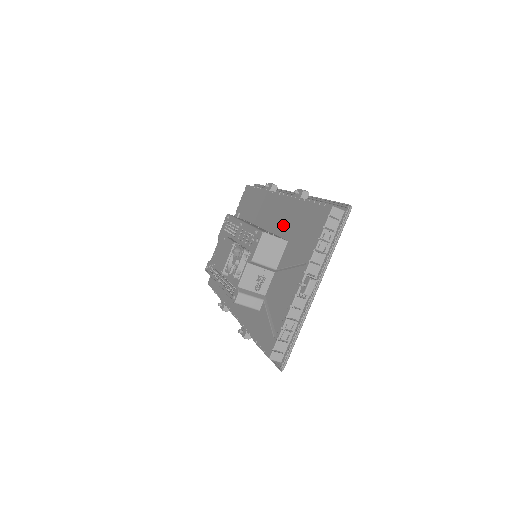
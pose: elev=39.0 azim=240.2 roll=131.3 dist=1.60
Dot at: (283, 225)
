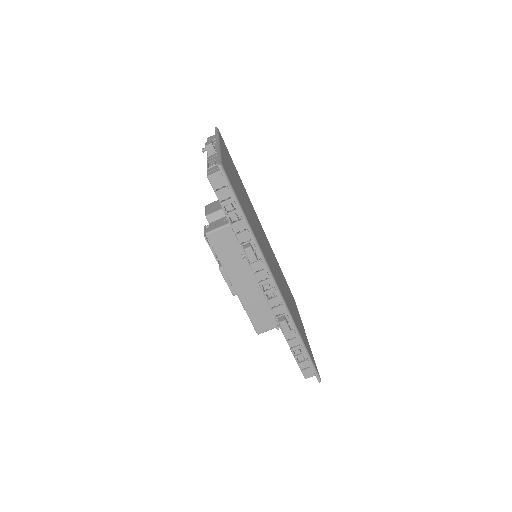
Dot at: occluded
